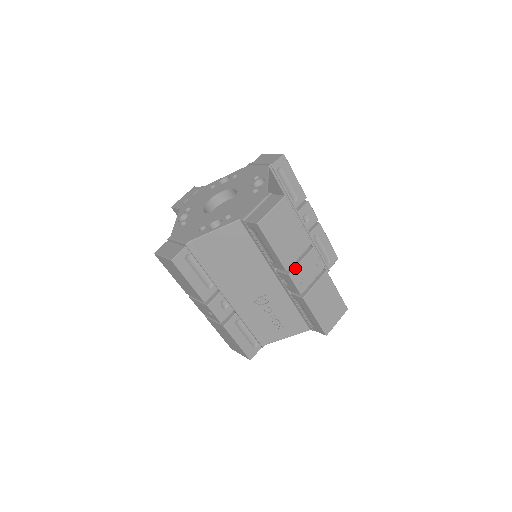
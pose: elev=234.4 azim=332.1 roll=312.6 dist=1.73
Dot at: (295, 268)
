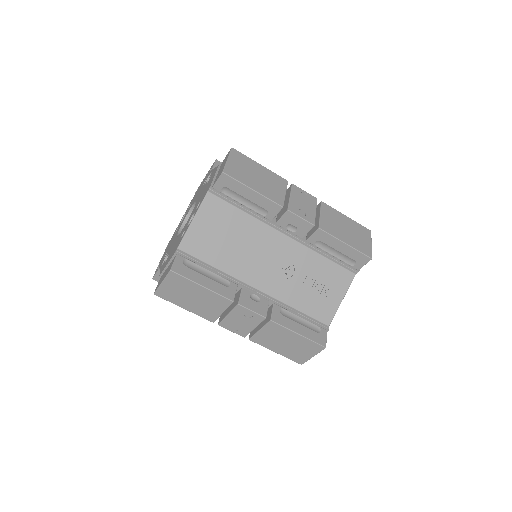
Dot at: (289, 203)
